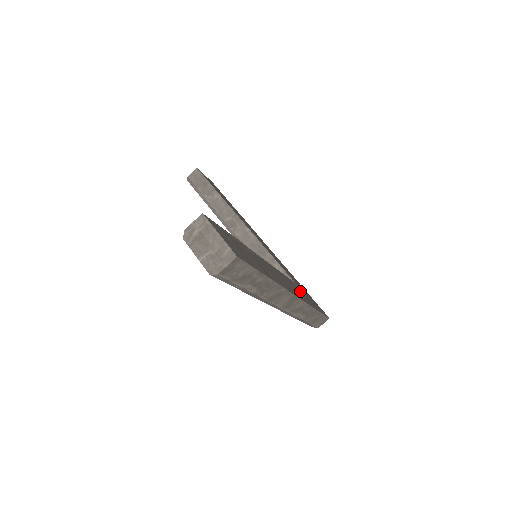
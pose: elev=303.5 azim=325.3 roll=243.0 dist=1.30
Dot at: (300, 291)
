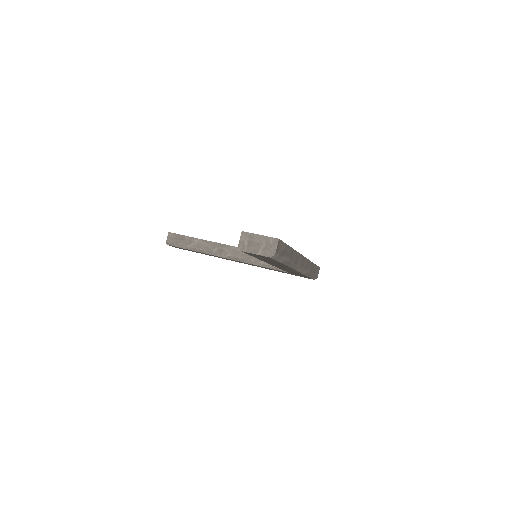
Dot at: occluded
